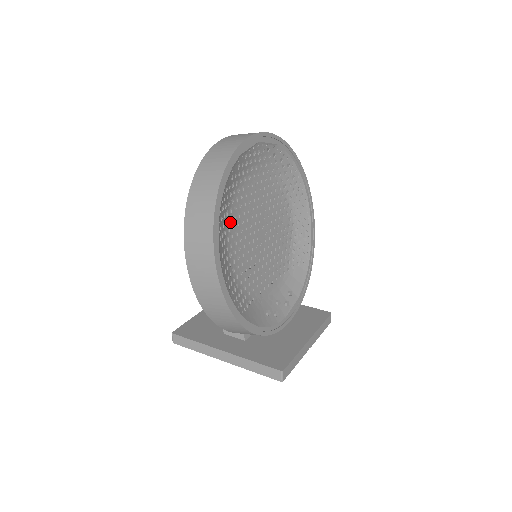
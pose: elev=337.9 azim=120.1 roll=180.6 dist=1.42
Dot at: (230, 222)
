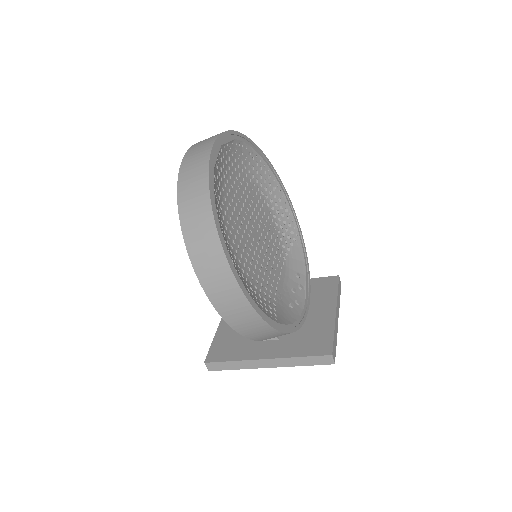
Dot at: (229, 239)
